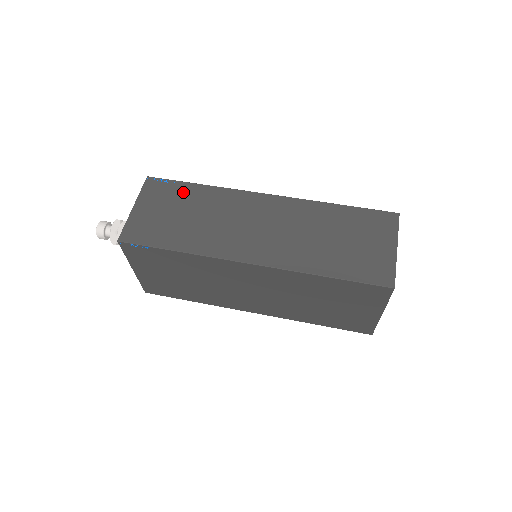
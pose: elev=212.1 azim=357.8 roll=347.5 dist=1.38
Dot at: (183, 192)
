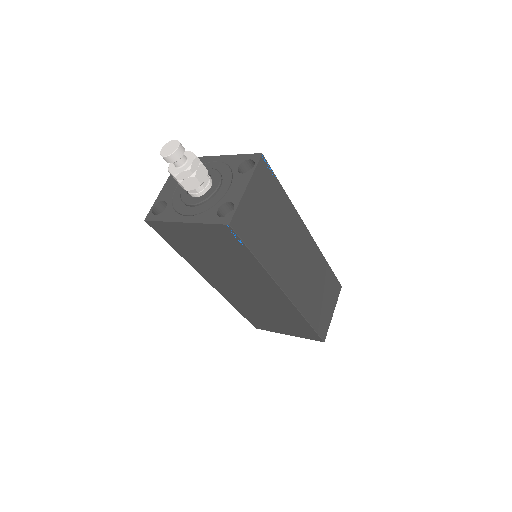
Dot at: (276, 194)
